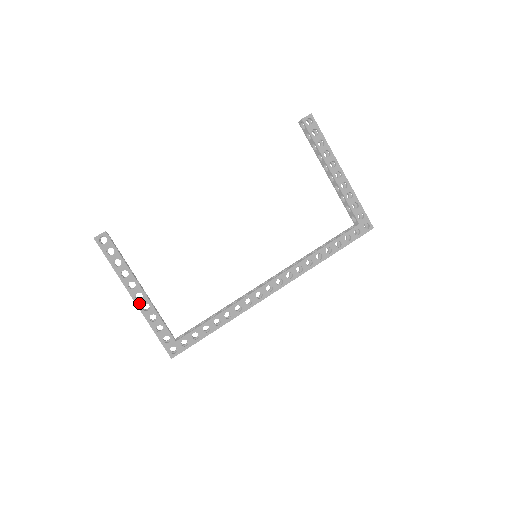
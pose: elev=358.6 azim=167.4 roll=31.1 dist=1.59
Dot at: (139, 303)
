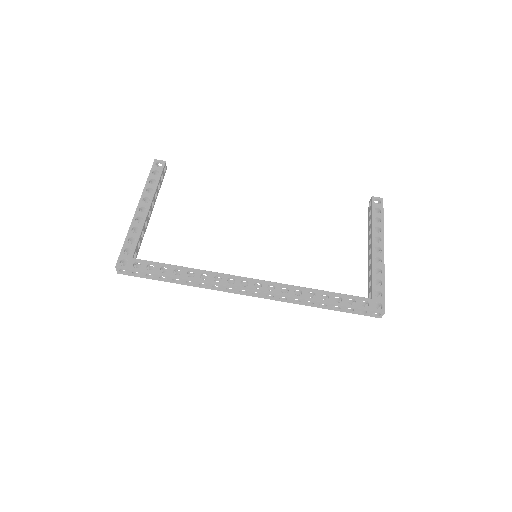
Dot at: (138, 213)
